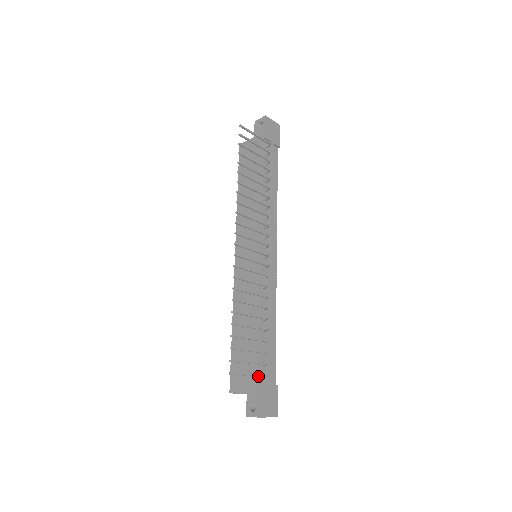
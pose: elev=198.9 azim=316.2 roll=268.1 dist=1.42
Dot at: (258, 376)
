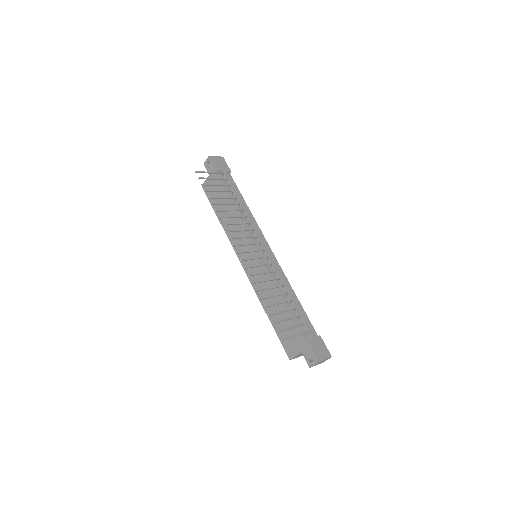
Dot at: (302, 334)
